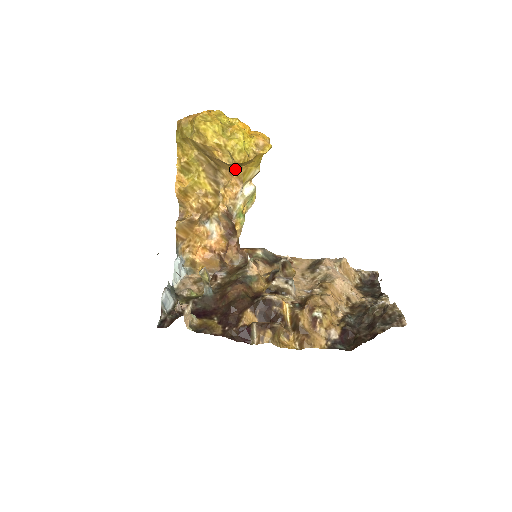
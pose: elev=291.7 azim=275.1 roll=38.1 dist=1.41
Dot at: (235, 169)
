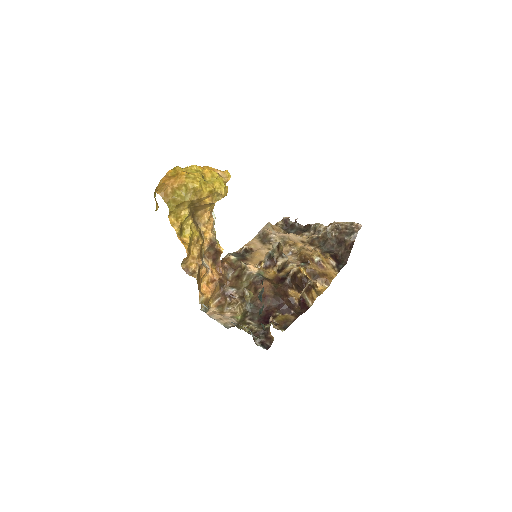
Dot at: (211, 205)
